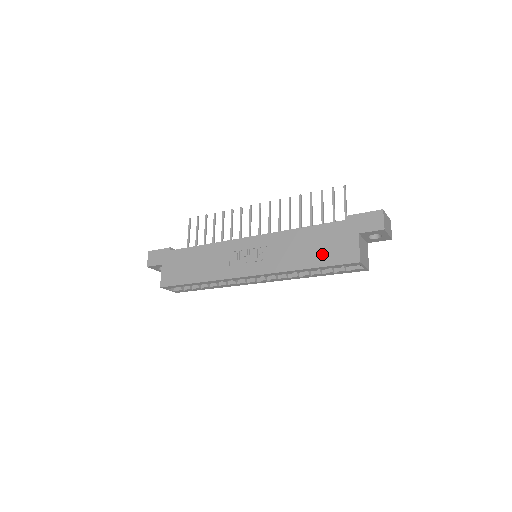
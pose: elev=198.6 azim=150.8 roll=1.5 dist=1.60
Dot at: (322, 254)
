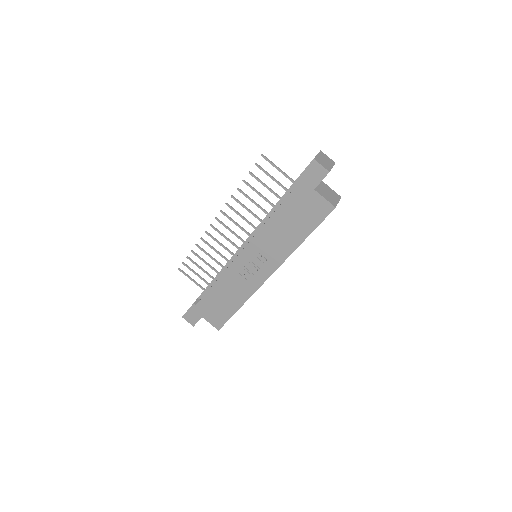
Dot at: (304, 224)
